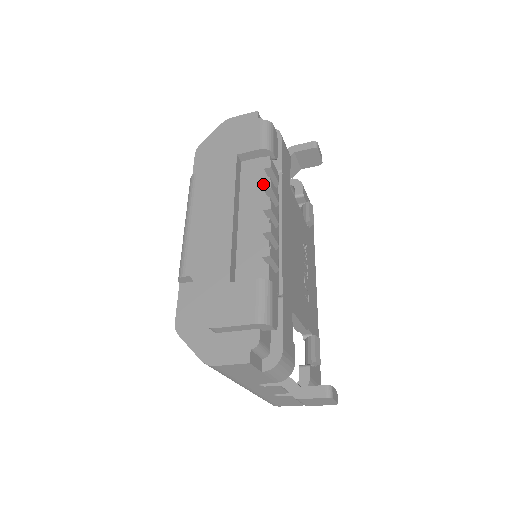
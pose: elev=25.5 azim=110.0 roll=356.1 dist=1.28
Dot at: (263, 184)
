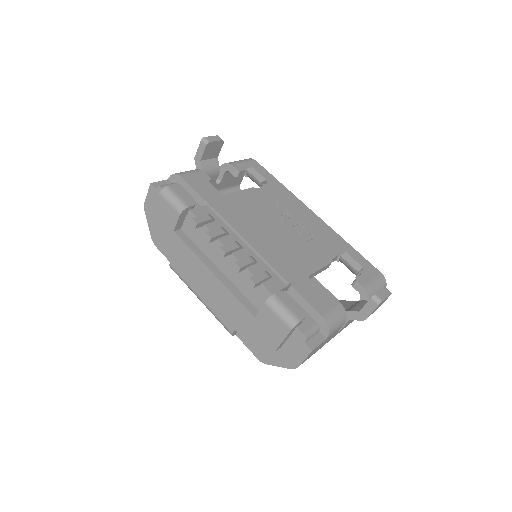
Dot at: occluded
